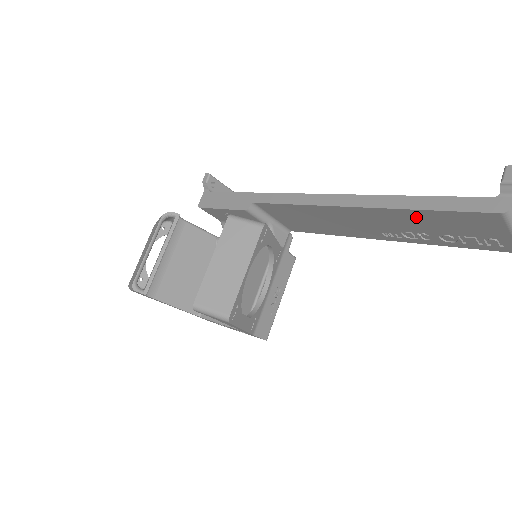
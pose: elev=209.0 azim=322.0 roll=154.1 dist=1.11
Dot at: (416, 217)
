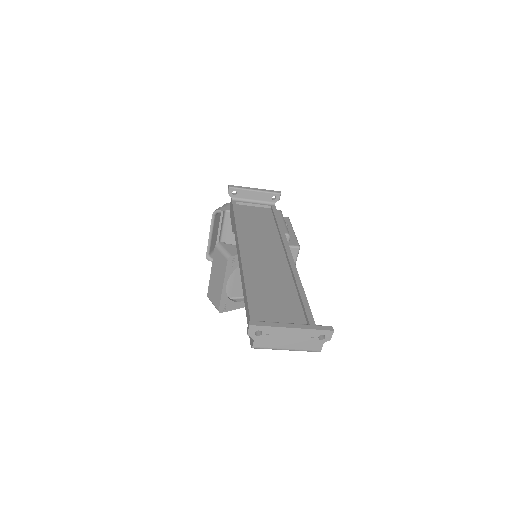
Dot at: occluded
